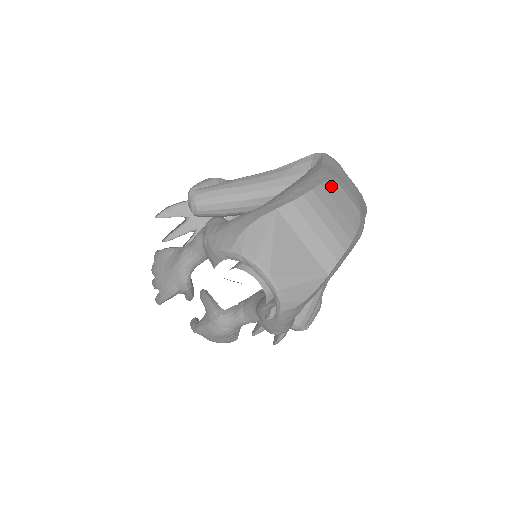
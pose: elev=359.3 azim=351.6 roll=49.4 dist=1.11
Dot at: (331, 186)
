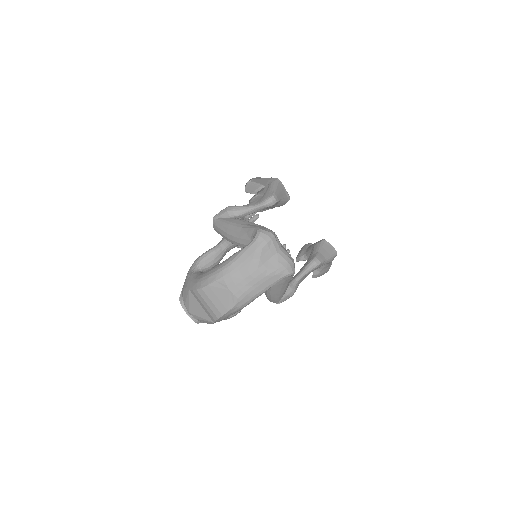
Dot at: (217, 285)
